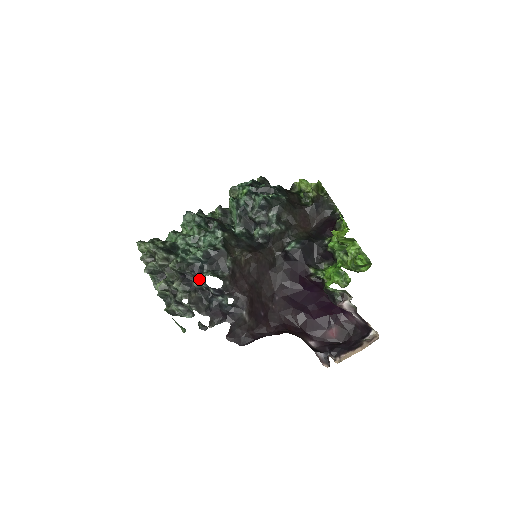
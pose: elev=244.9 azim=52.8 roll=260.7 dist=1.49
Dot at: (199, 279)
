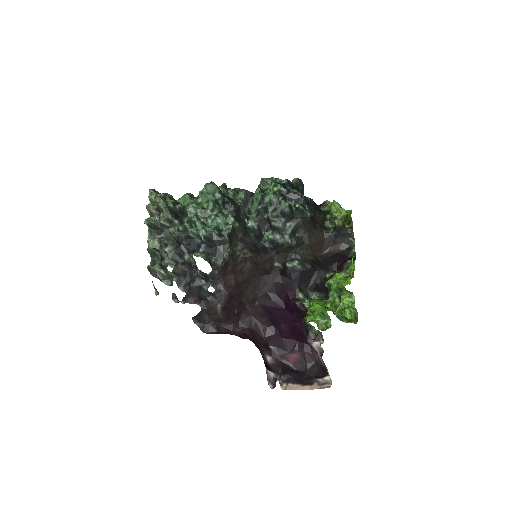
Dot at: (192, 255)
